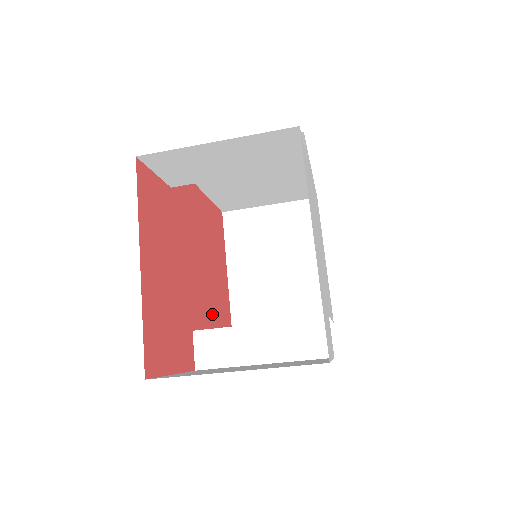
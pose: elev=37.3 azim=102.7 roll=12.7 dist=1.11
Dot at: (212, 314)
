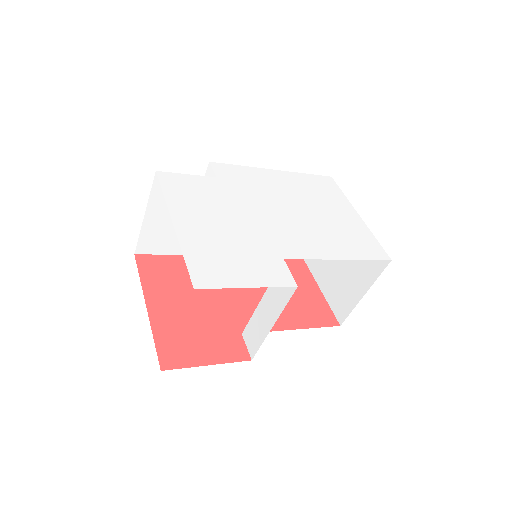
Dot at: (284, 317)
